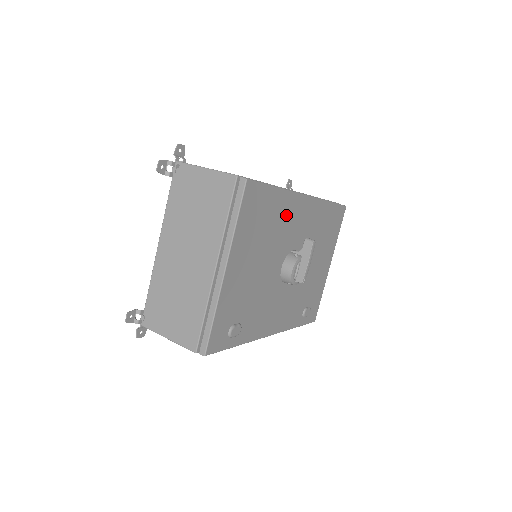
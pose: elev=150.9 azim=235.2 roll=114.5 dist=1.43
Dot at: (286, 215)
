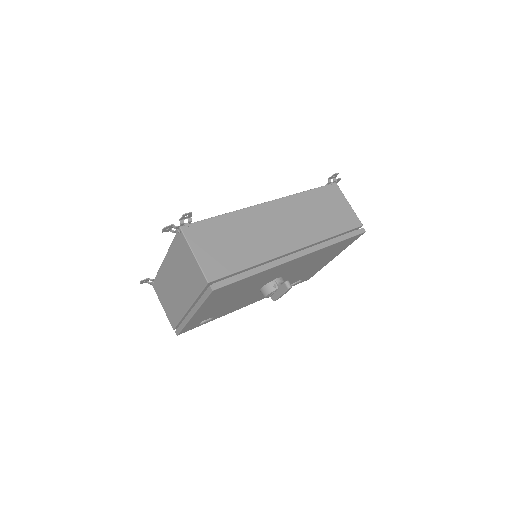
Dot at: (266, 275)
